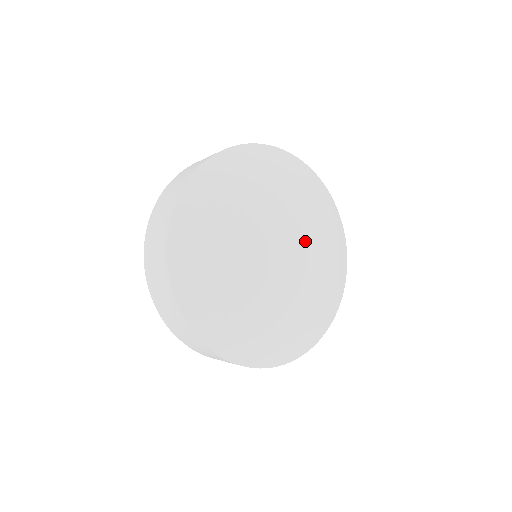
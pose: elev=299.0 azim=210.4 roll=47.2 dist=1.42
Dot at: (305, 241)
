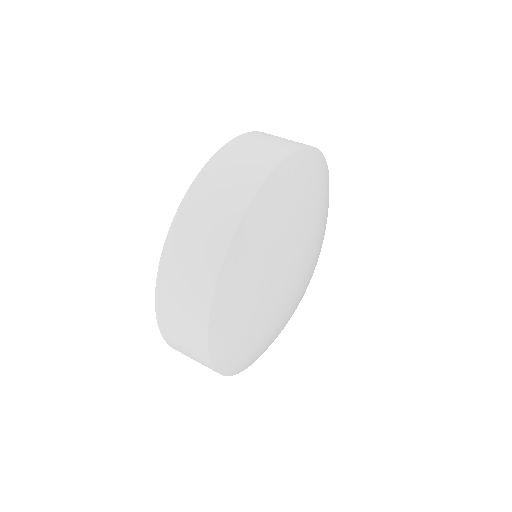
Dot at: (314, 247)
